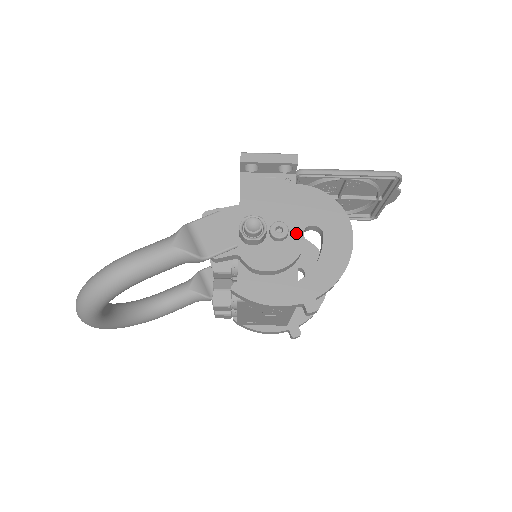
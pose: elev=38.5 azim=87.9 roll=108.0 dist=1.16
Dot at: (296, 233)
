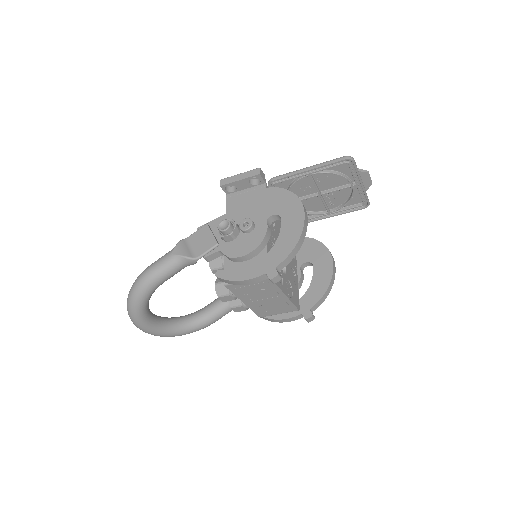
Dot at: (261, 224)
